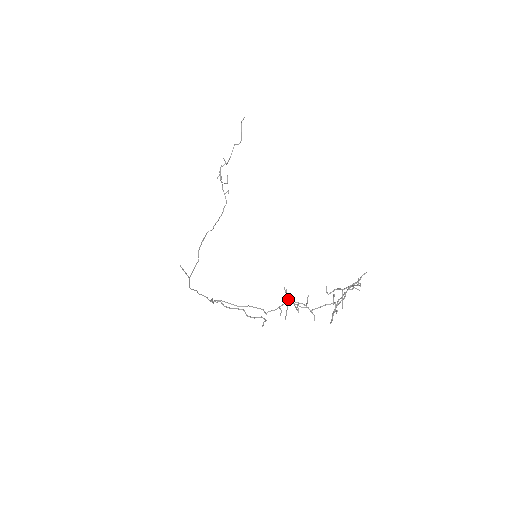
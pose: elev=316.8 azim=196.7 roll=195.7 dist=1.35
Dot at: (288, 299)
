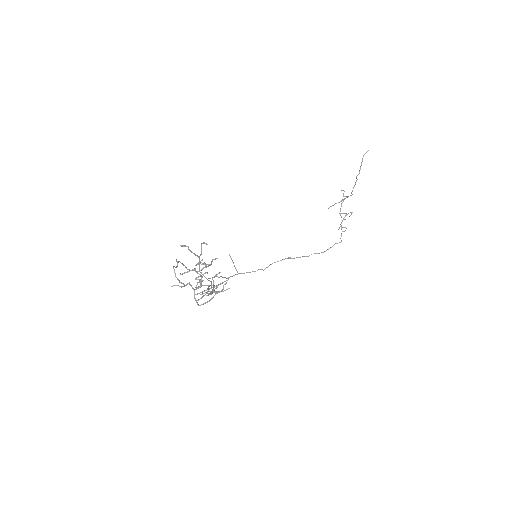
Dot at: (213, 282)
